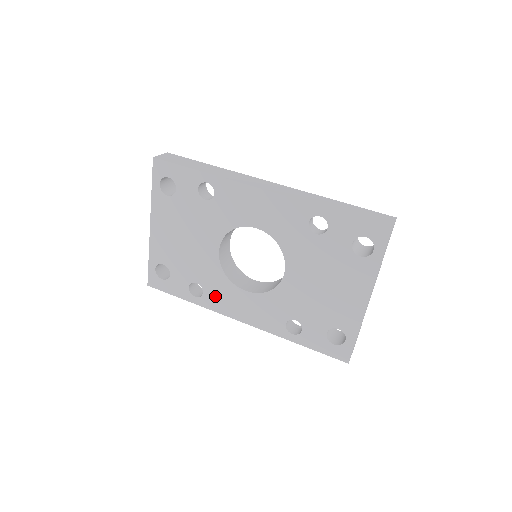
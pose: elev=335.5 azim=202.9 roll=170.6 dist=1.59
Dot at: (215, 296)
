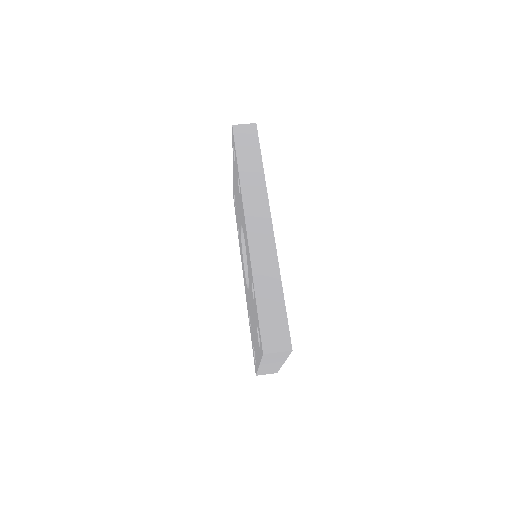
Dot at: occluded
